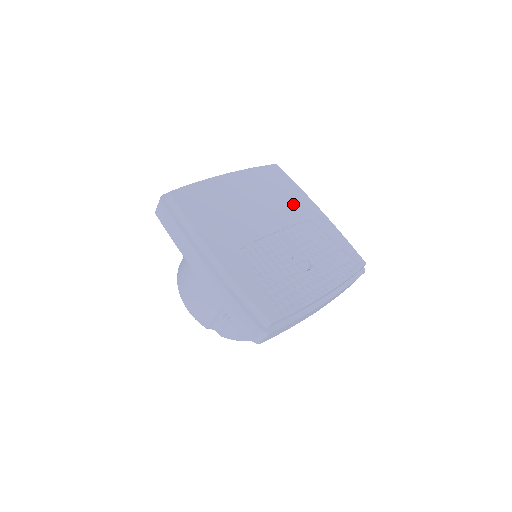
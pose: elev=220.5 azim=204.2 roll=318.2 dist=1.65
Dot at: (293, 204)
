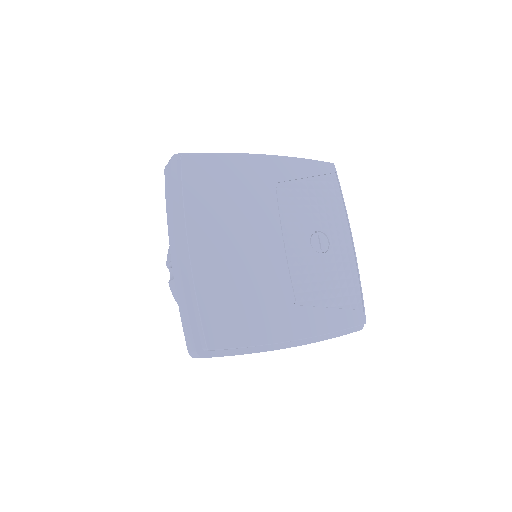
Dot at: (249, 188)
